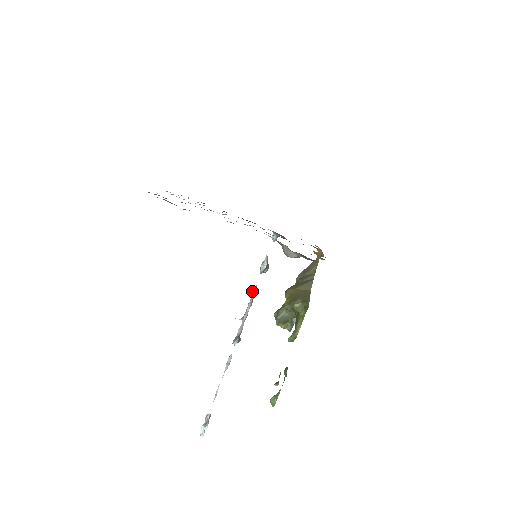
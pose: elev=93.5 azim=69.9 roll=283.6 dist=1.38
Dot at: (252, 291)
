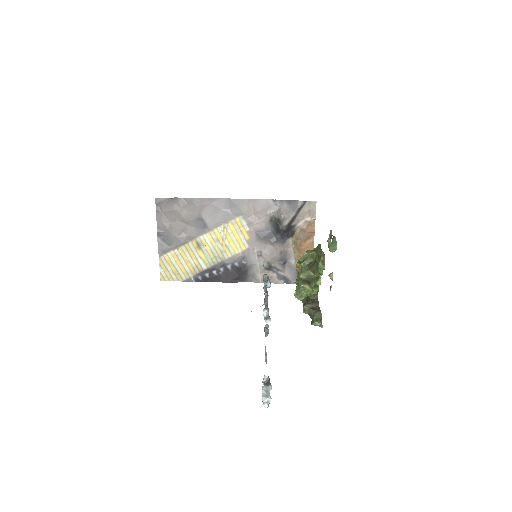
Dot at: (263, 288)
